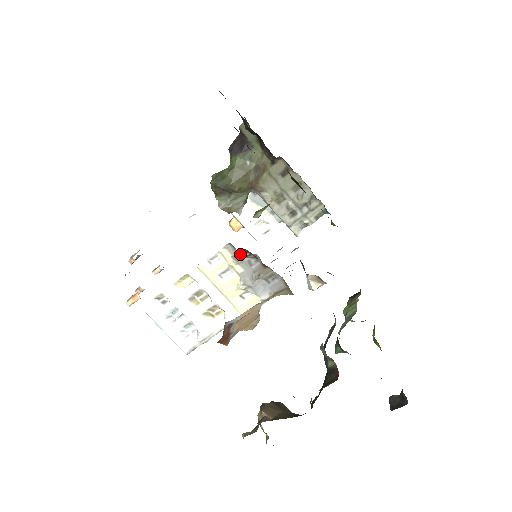
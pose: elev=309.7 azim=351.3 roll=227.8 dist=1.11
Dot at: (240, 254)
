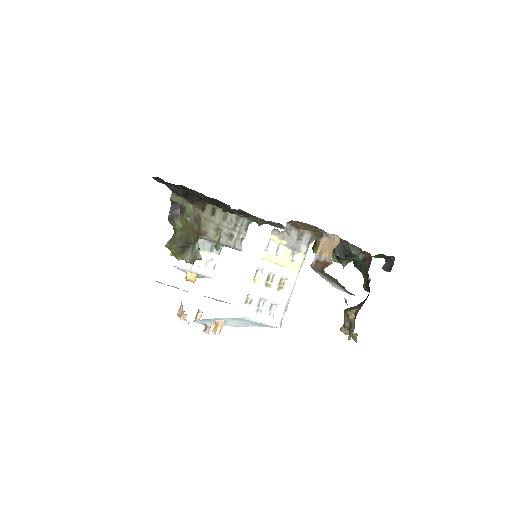
Dot at: (287, 227)
